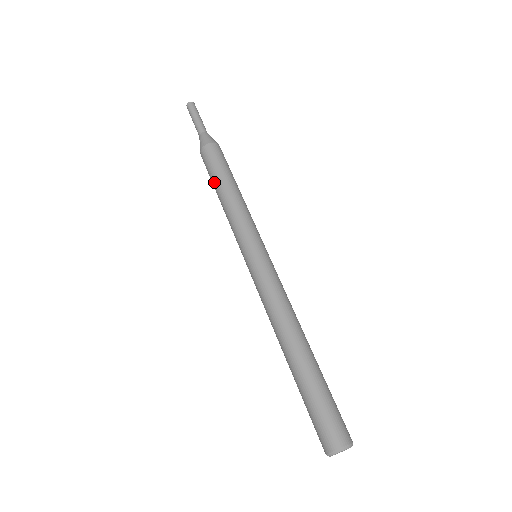
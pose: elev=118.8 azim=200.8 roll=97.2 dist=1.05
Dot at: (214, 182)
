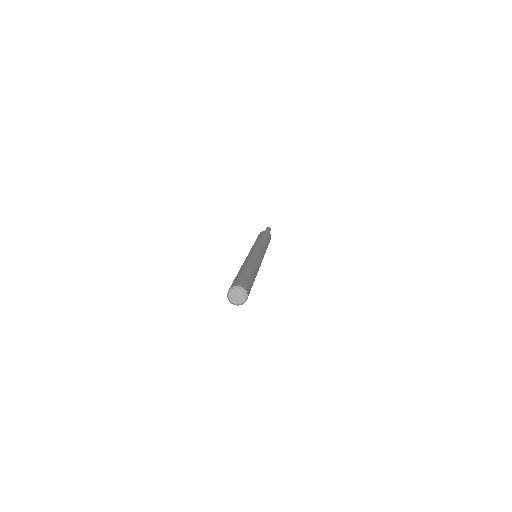
Dot at: occluded
